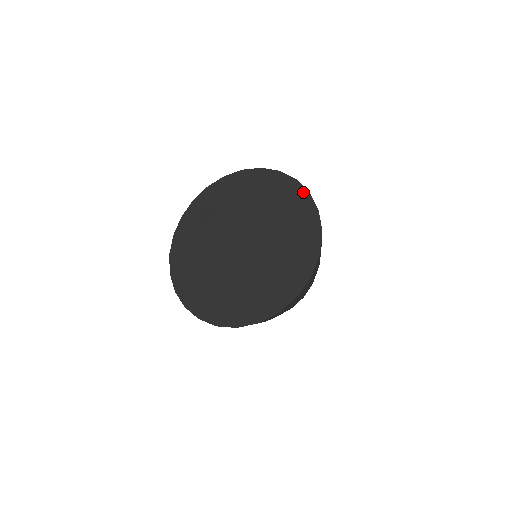
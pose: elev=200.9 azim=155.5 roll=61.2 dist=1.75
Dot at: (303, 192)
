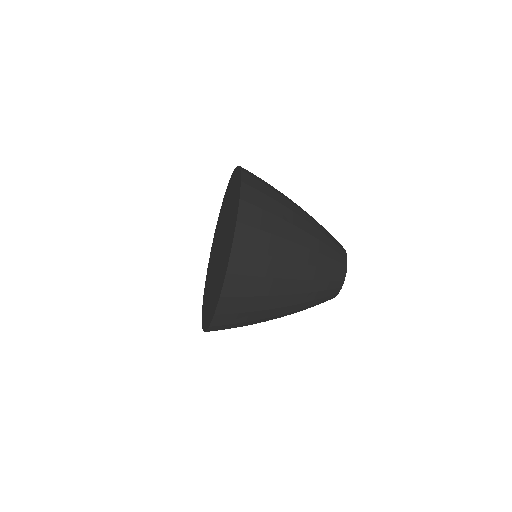
Dot at: (234, 172)
